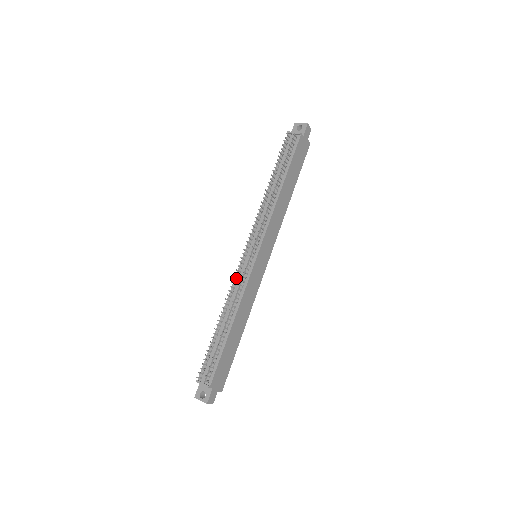
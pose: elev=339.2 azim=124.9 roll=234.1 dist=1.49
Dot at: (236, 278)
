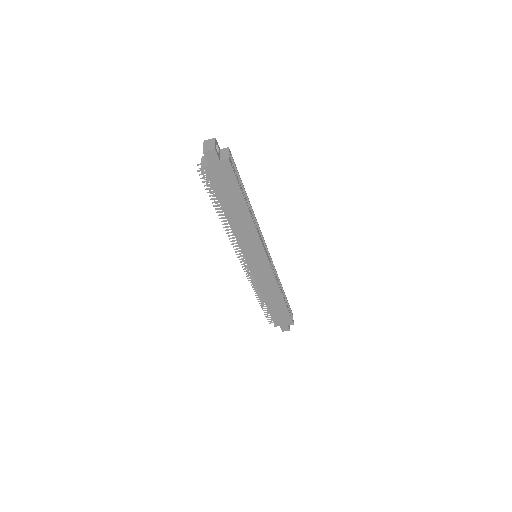
Dot at: occluded
